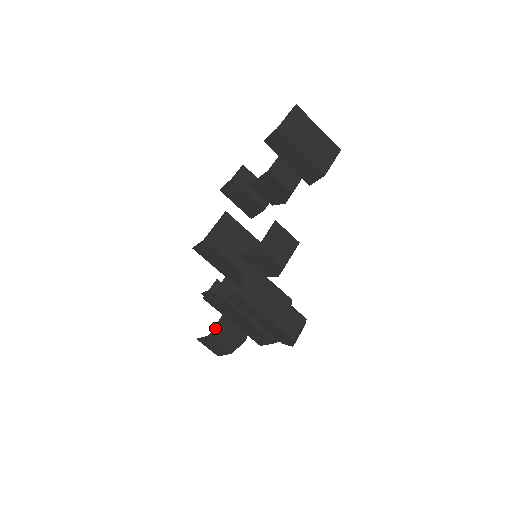
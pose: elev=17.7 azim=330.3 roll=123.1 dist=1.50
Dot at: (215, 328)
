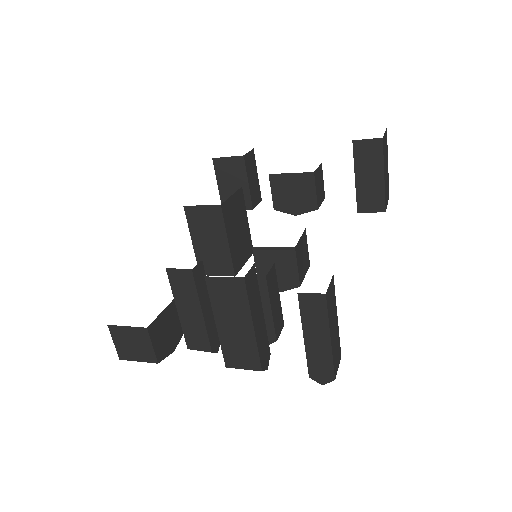
Dot at: (155, 321)
